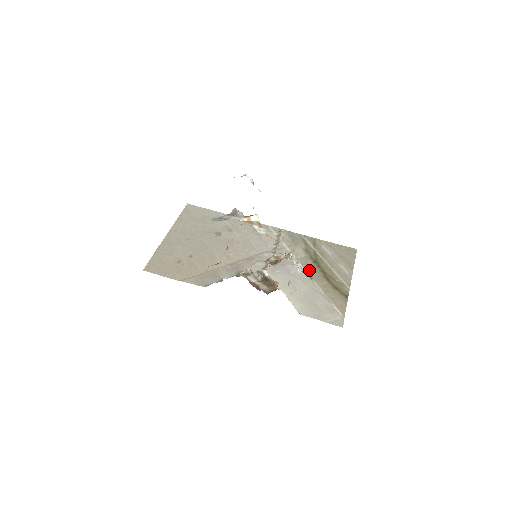
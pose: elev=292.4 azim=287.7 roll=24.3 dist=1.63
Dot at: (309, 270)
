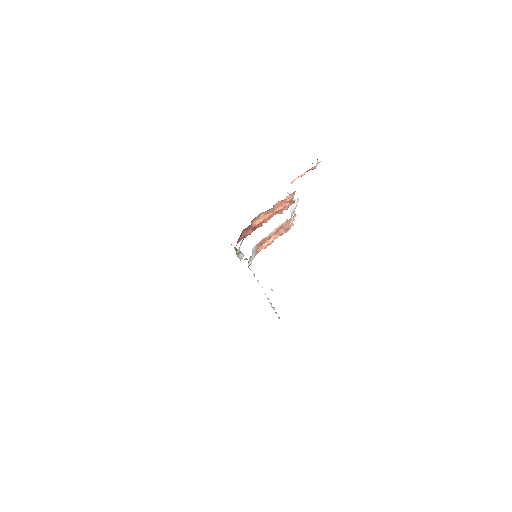
Dot at: occluded
